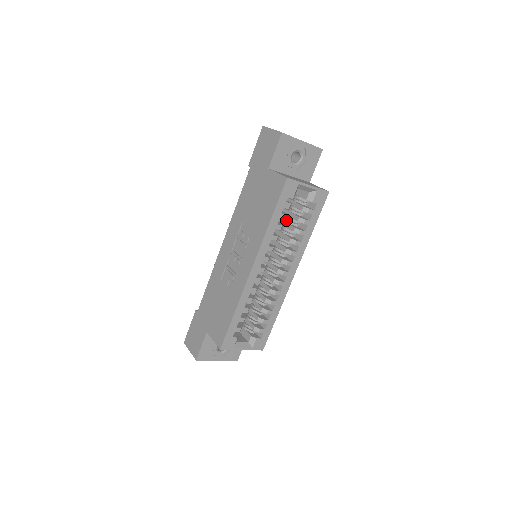
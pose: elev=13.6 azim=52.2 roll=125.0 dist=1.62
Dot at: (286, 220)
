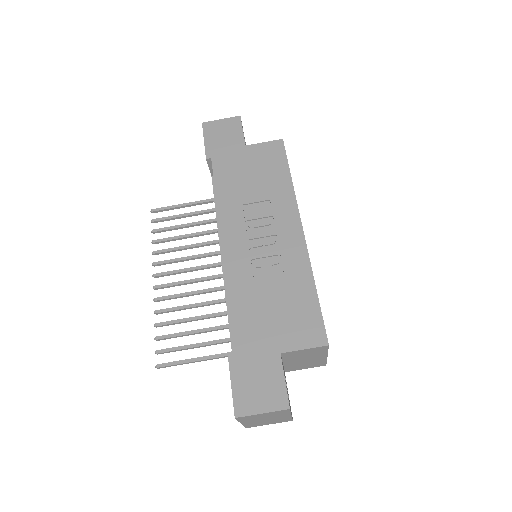
Dot at: occluded
